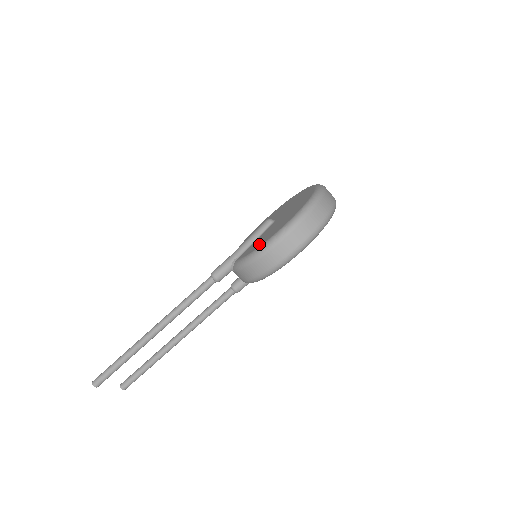
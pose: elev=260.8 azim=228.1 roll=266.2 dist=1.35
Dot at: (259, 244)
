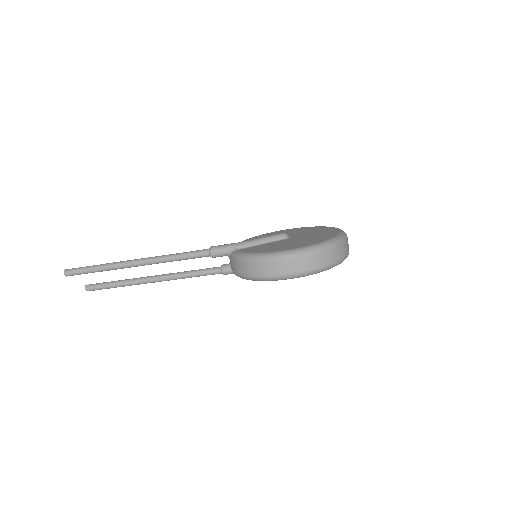
Dot at: (262, 250)
